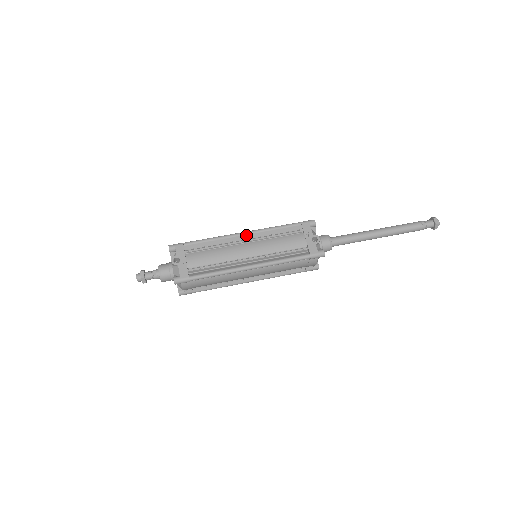
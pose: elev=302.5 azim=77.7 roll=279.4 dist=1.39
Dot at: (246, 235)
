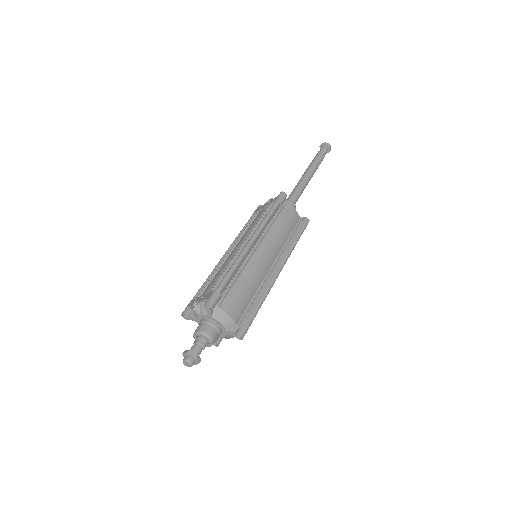
Dot at: occluded
